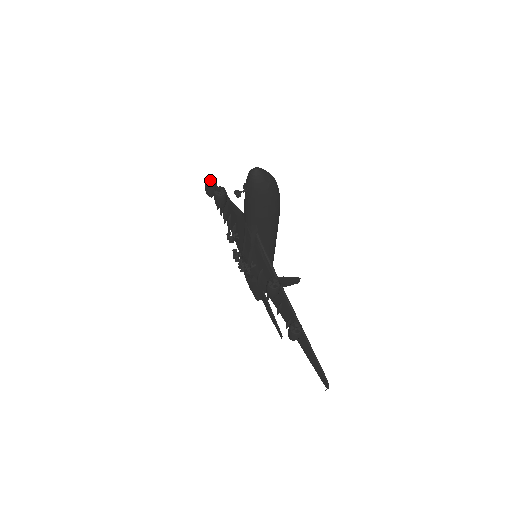
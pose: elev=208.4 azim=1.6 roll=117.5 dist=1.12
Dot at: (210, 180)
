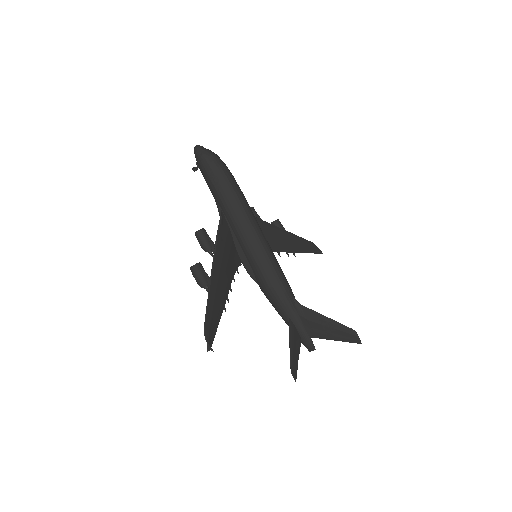
Dot at: (277, 222)
